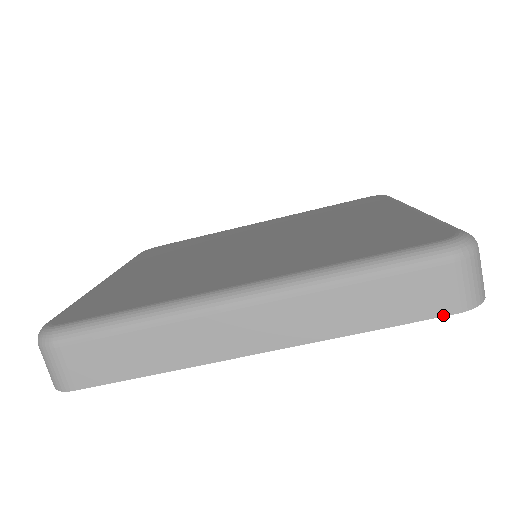
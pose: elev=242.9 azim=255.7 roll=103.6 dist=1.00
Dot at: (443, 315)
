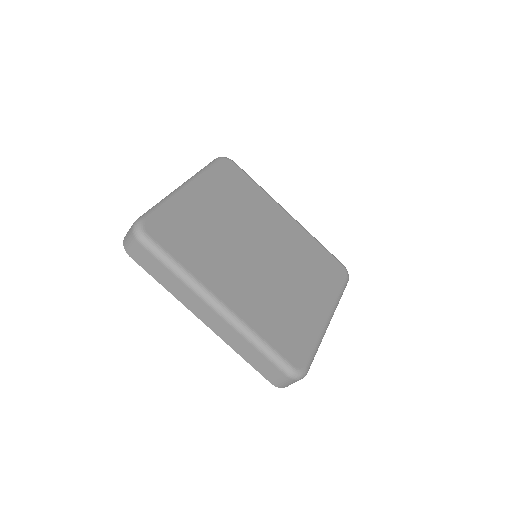
Dot at: (267, 379)
